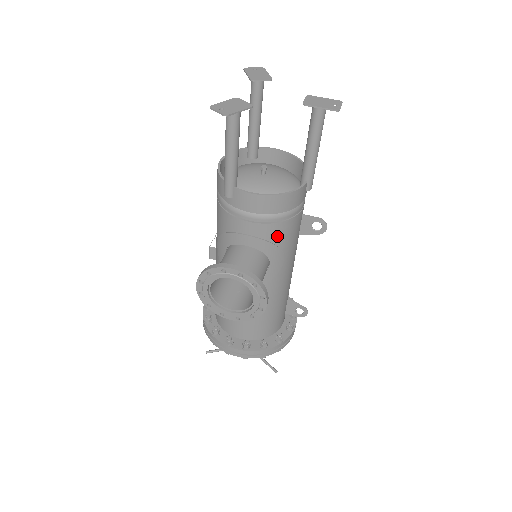
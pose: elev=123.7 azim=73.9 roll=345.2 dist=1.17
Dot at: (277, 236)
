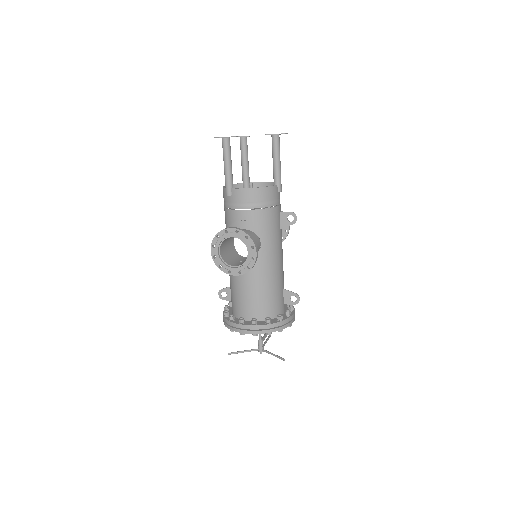
Dot at: (262, 220)
